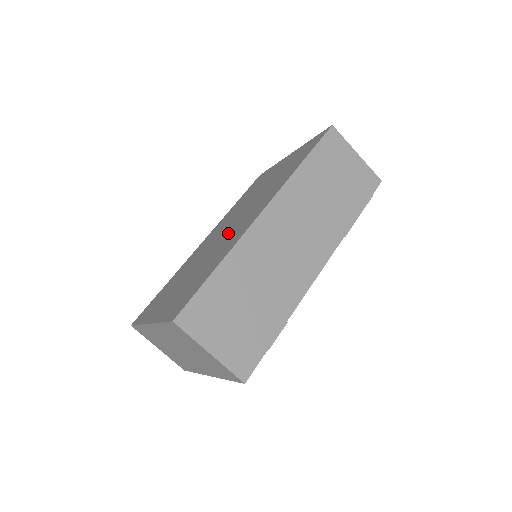
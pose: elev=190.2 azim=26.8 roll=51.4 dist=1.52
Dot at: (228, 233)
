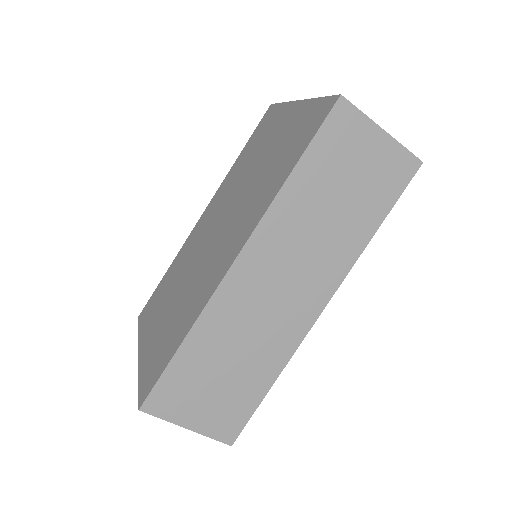
Dot at: (210, 252)
